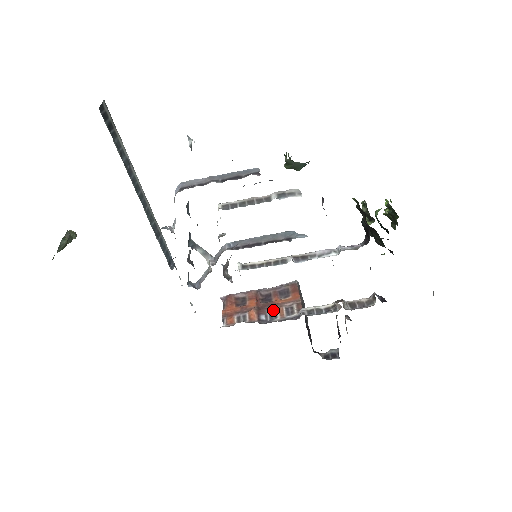
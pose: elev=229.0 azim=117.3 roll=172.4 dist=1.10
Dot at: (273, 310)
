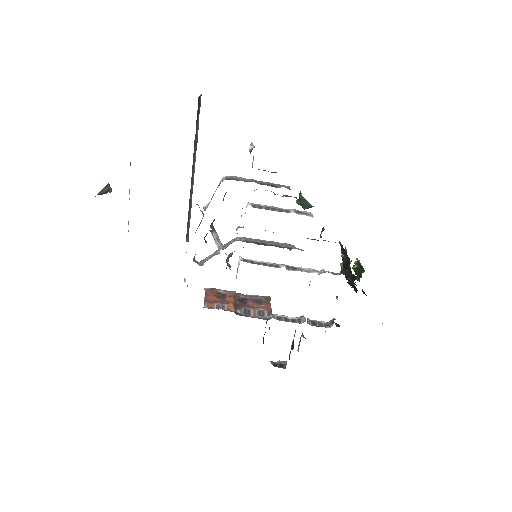
Dot at: (248, 309)
